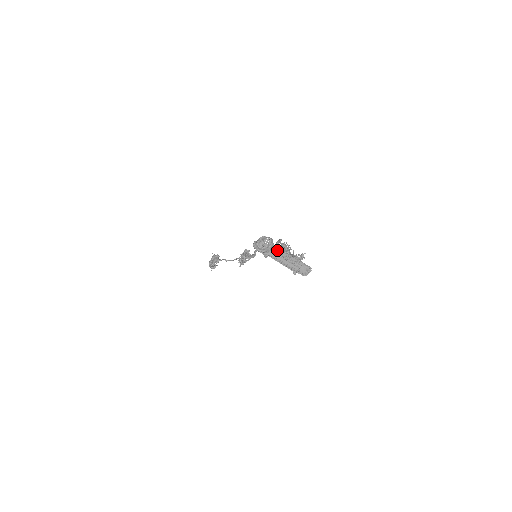
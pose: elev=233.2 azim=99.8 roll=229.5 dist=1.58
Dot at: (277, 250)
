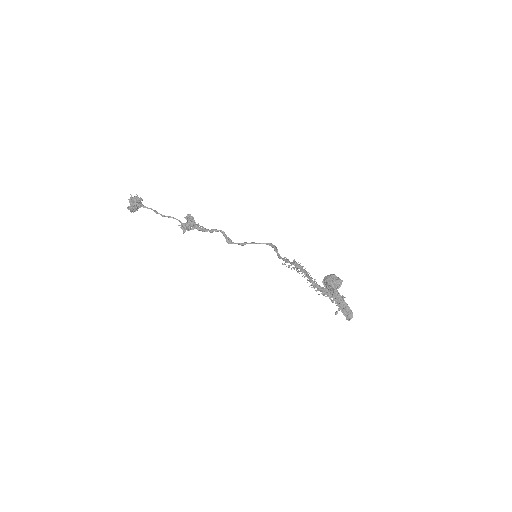
Dot at: occluded
